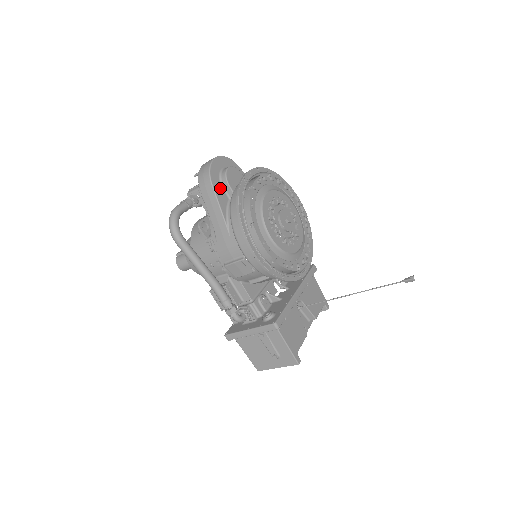
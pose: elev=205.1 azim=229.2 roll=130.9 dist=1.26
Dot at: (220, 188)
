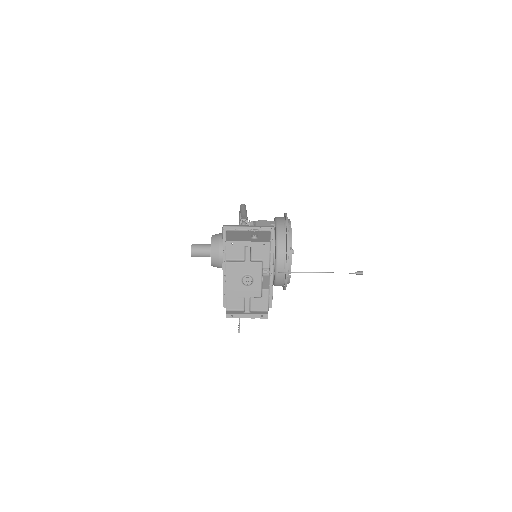
Dot at: occluded
